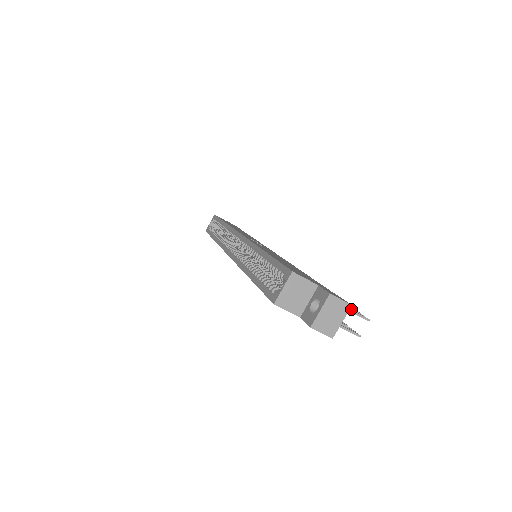
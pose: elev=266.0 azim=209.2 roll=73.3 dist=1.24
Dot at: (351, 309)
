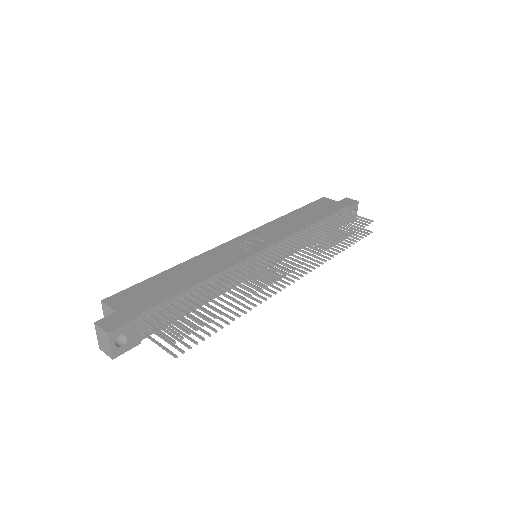
Dot at: (170, 330)
